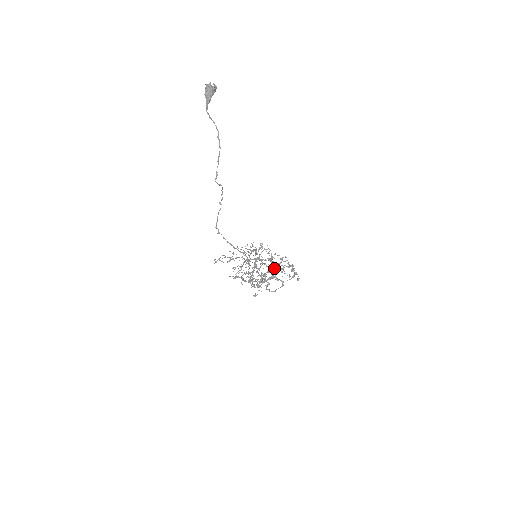
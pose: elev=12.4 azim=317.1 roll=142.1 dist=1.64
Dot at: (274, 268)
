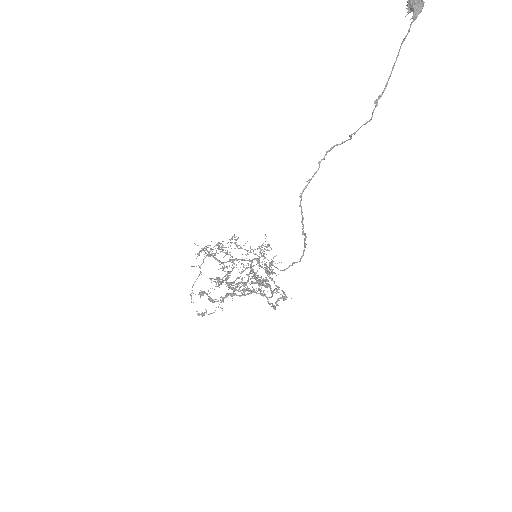
Dot at: (266, 278)
